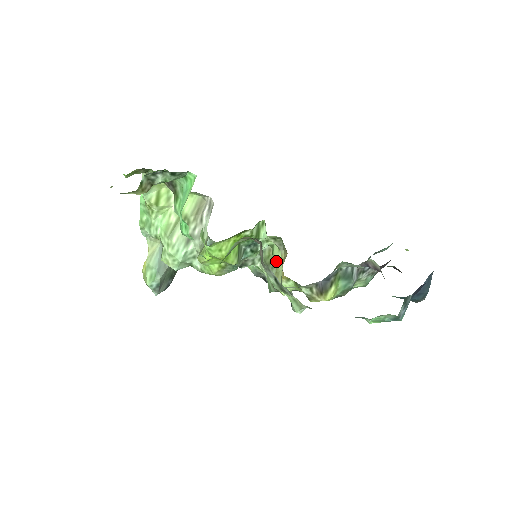
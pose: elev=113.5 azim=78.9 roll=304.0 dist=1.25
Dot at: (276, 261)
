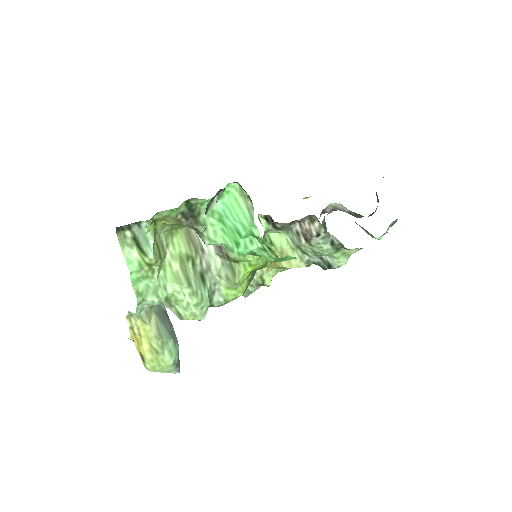
Dot at: (280, 246)
